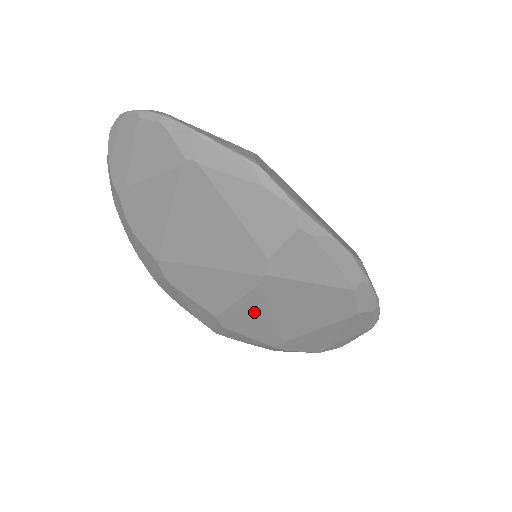
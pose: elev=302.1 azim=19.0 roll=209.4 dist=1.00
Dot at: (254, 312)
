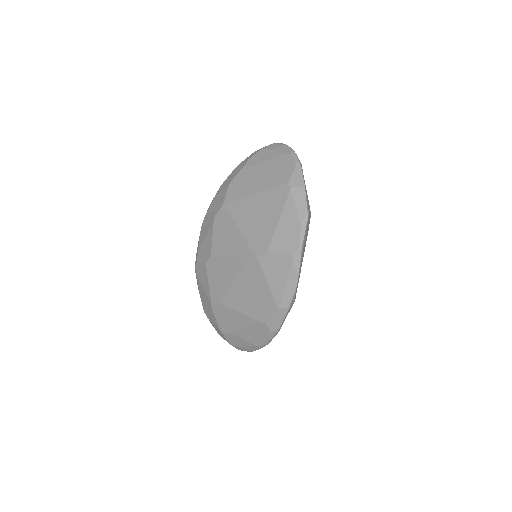
Dot at: (229, 271)
